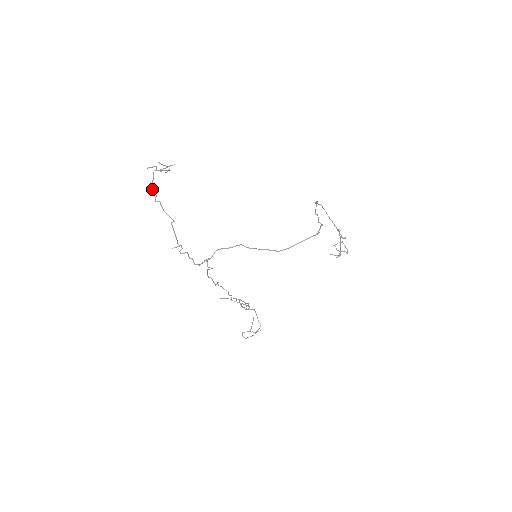
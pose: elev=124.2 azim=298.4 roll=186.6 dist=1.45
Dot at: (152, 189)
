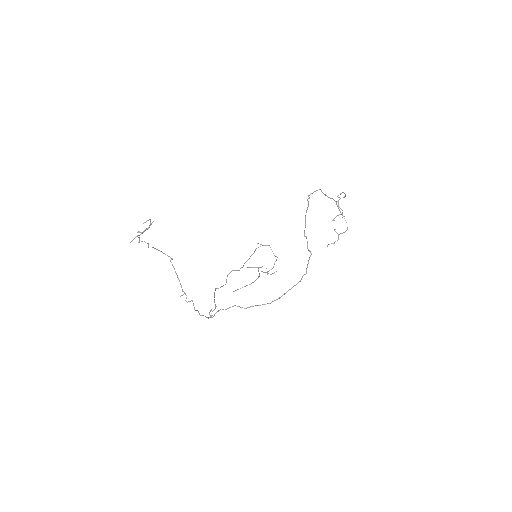
Dot at: (142, 241)
